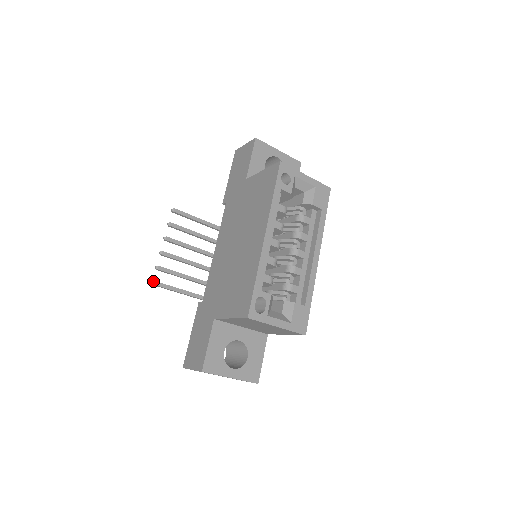
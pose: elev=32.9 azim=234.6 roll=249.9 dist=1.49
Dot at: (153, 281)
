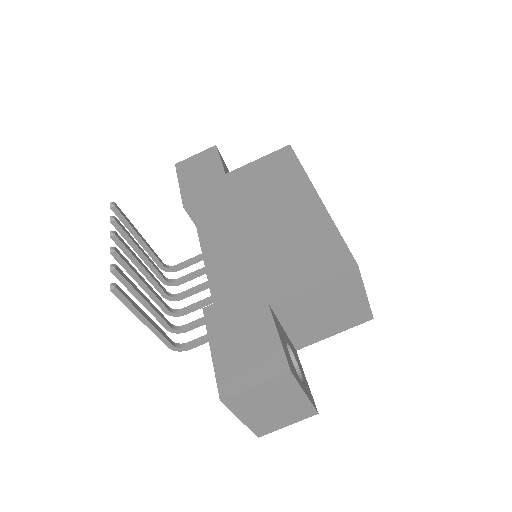
Dot at: (114, 283)
